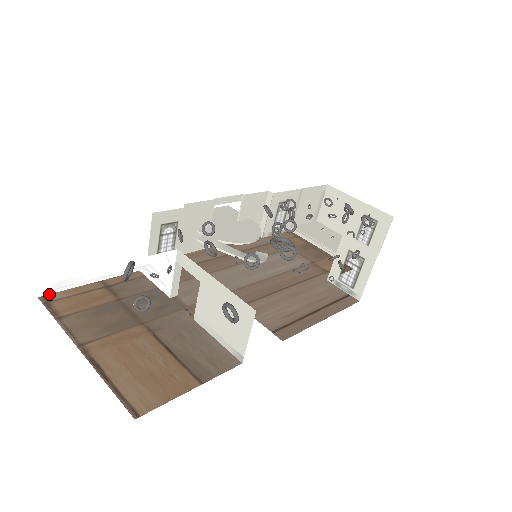
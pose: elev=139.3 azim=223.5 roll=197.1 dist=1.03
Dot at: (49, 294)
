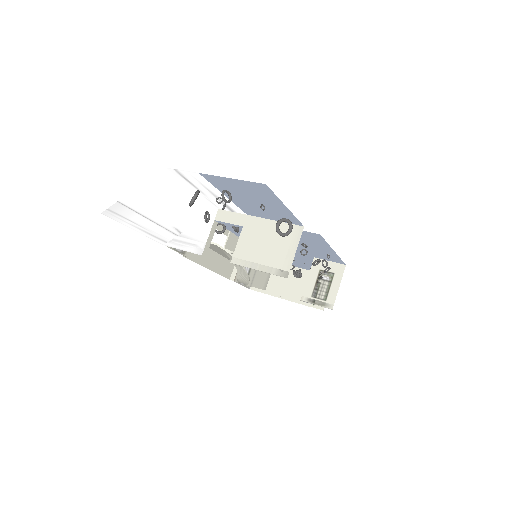
Dot at: occluded
